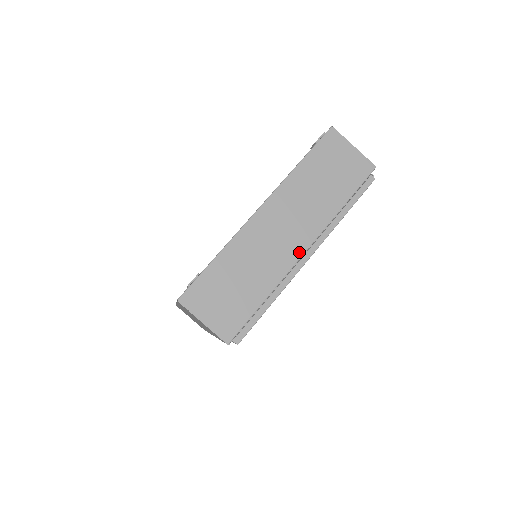
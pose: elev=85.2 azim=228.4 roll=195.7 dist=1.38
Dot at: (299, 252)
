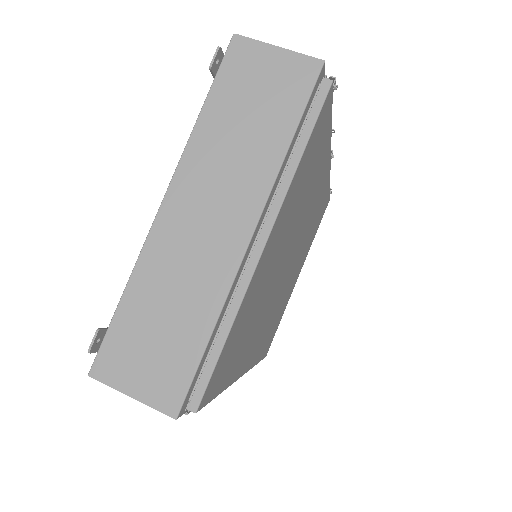
Dot at: (241, 243)
